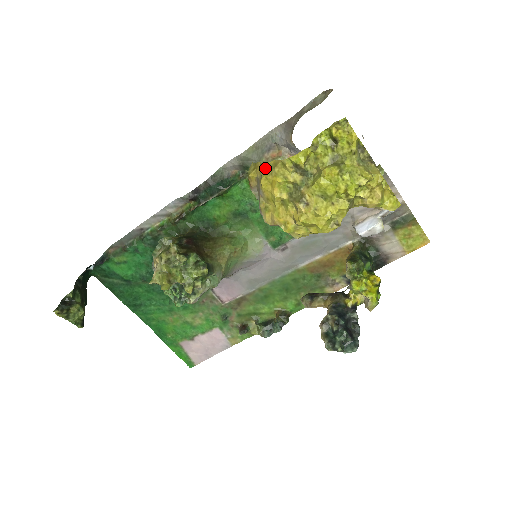
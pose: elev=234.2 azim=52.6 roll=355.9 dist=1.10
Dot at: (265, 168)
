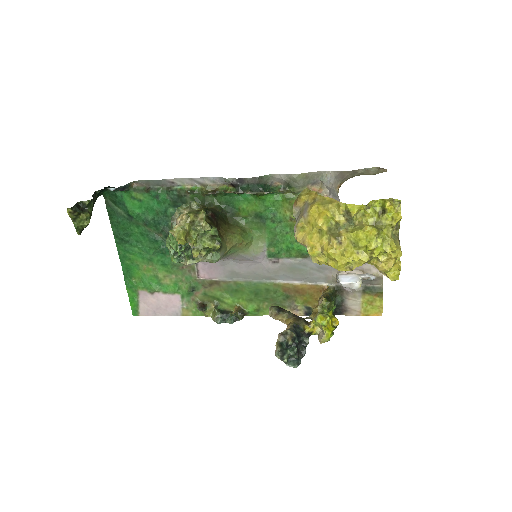
Dot at: (320, 199)
